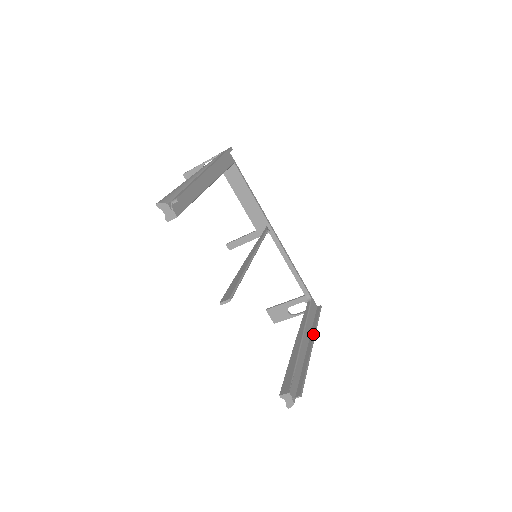
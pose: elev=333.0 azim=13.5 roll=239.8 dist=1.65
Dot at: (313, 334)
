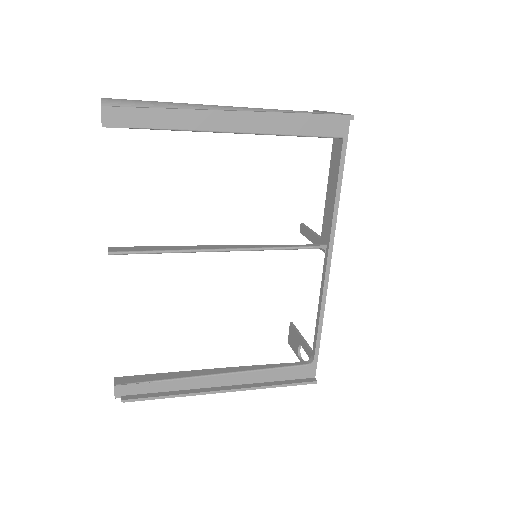
Dot at: (247, 386)
